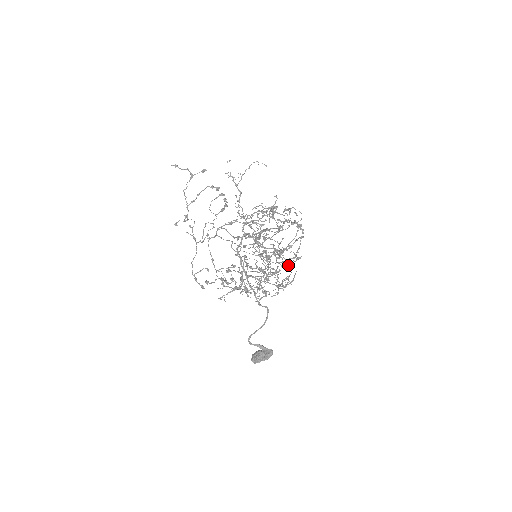
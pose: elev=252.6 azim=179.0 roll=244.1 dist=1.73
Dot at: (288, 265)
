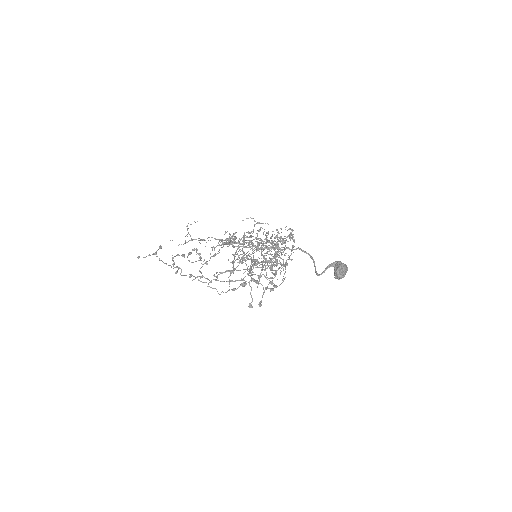
Dot at: occluded
